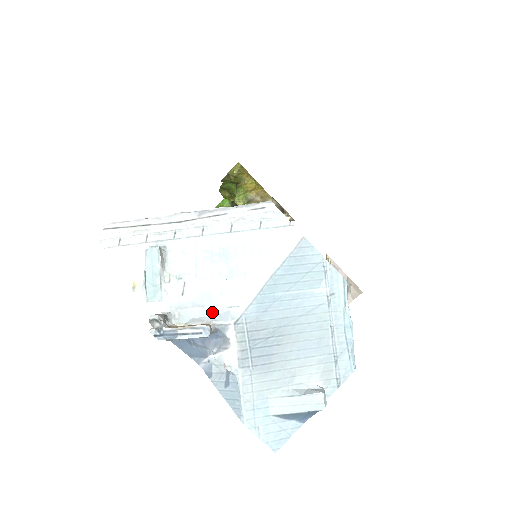
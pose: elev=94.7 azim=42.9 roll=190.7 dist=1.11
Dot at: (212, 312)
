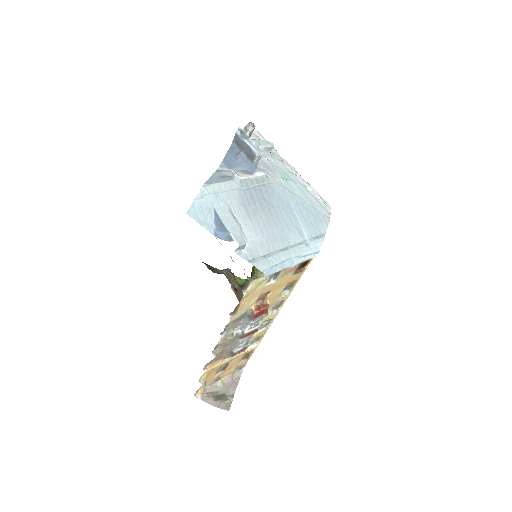
Dot at: (262, 166)
